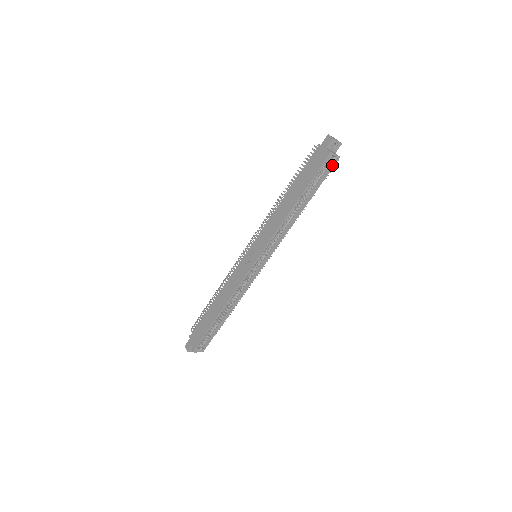
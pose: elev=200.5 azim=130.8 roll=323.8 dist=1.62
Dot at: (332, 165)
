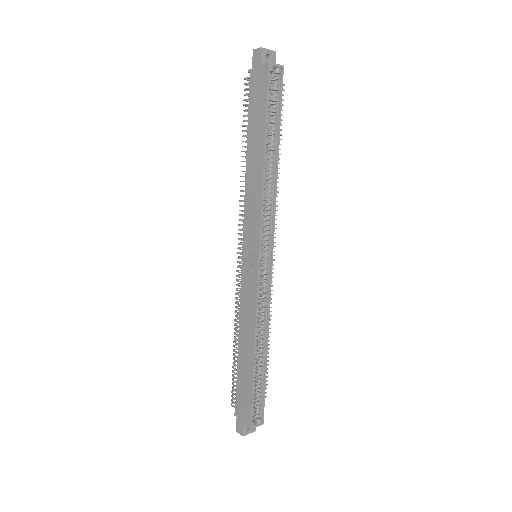
Dot at: (280, 81)
